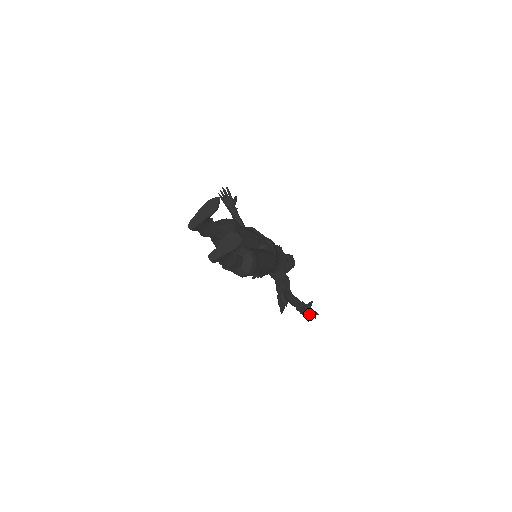
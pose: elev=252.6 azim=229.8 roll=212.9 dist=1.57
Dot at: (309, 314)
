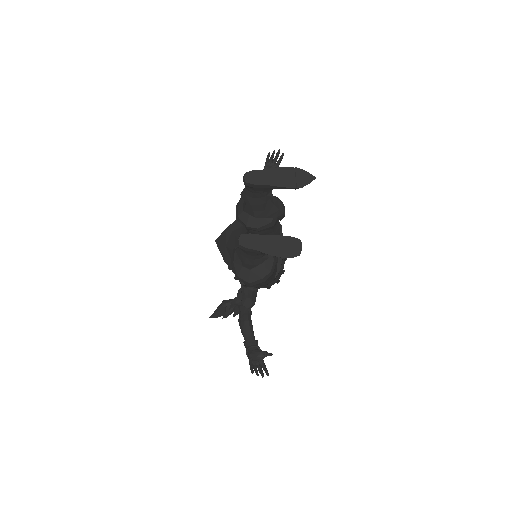
Dot at: (257, 364)
